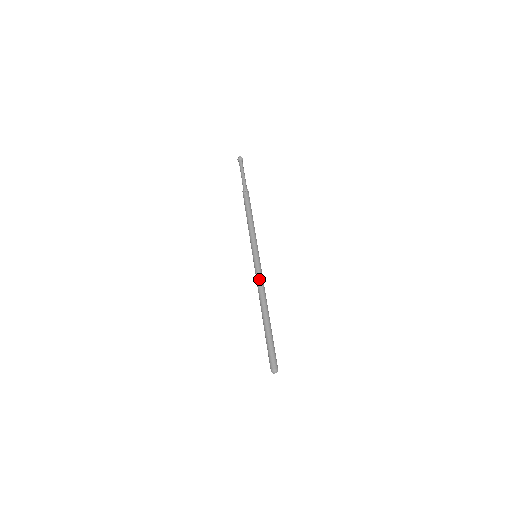
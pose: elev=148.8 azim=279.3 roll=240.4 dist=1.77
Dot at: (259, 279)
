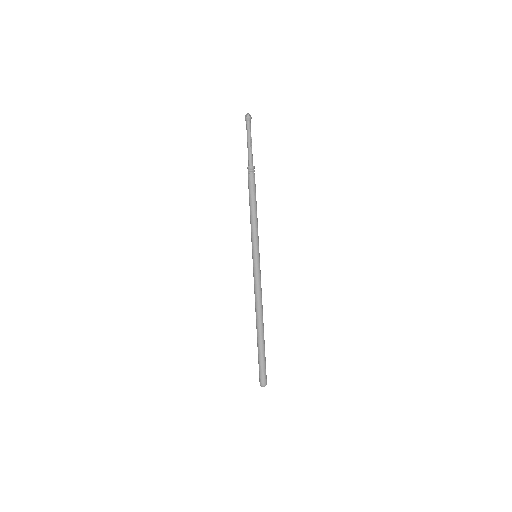
Dot at: (257, 286)
